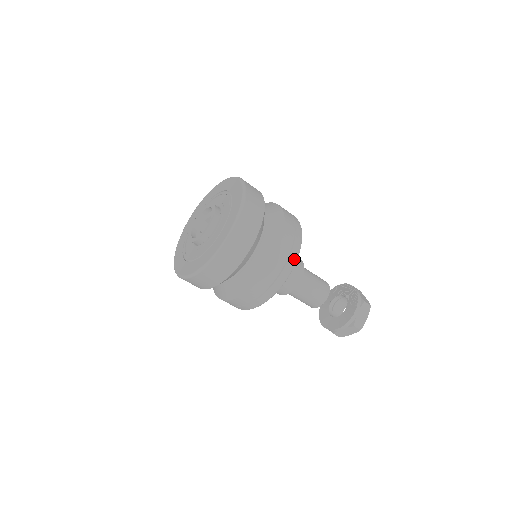
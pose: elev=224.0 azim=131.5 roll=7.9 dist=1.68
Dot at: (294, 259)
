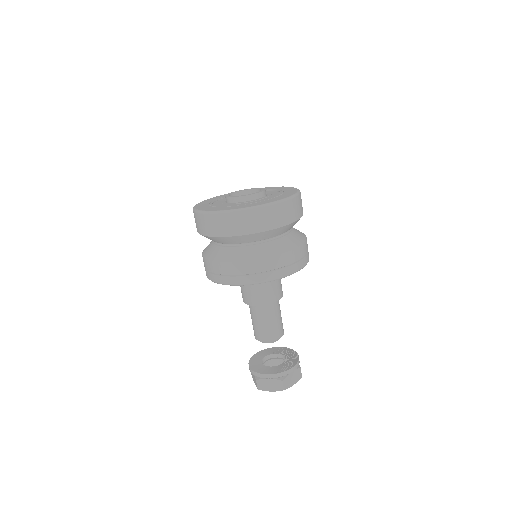
Dot at: occluded
